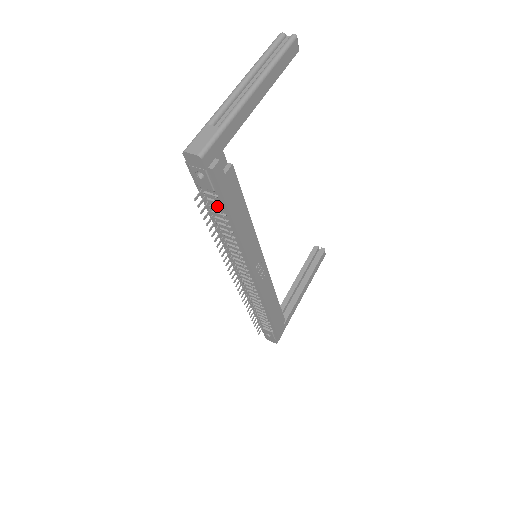
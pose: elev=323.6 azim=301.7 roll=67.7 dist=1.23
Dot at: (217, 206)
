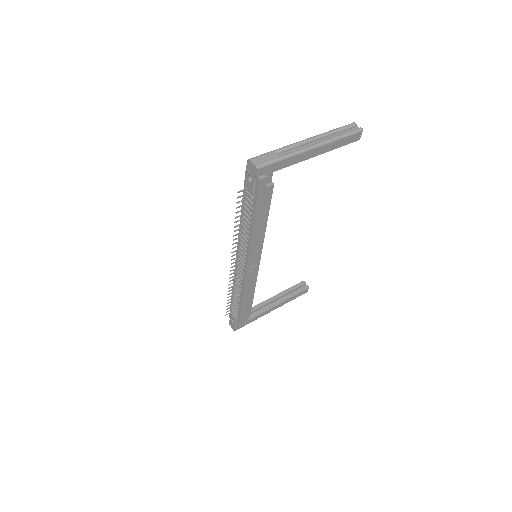
Dot at: (249, 205)
